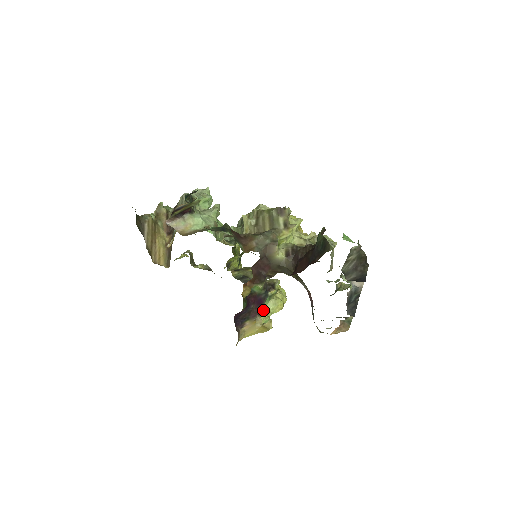
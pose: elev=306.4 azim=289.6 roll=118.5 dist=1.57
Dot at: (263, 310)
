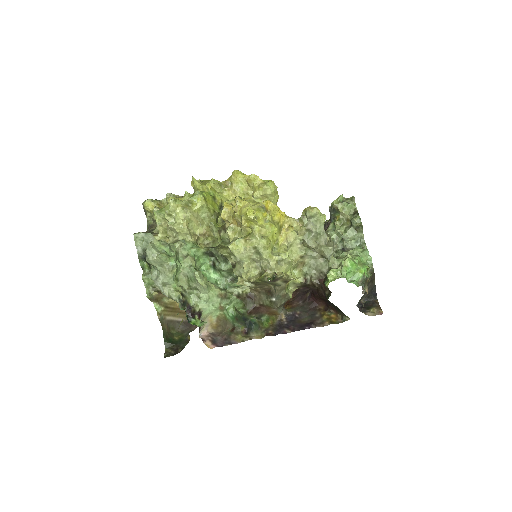
Dot at: occluded
